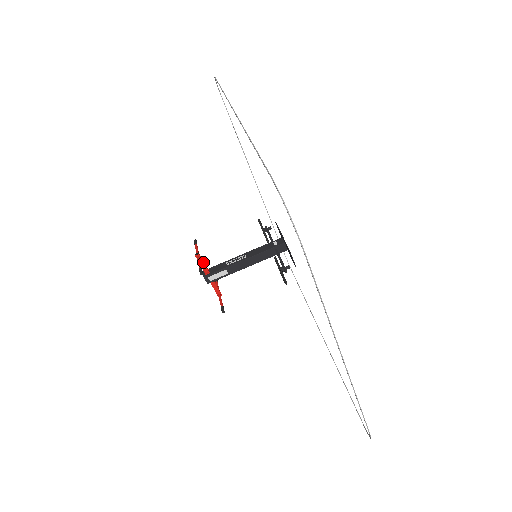
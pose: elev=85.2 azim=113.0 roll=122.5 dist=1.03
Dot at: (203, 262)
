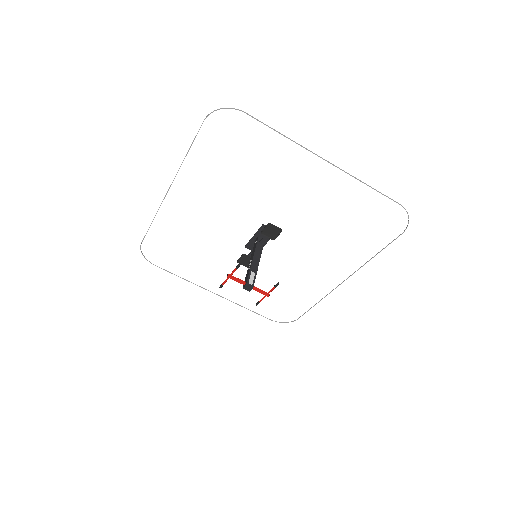
Dot at: (236, 278)
